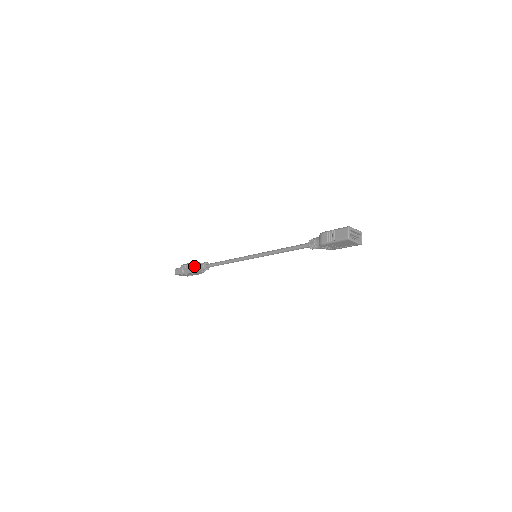
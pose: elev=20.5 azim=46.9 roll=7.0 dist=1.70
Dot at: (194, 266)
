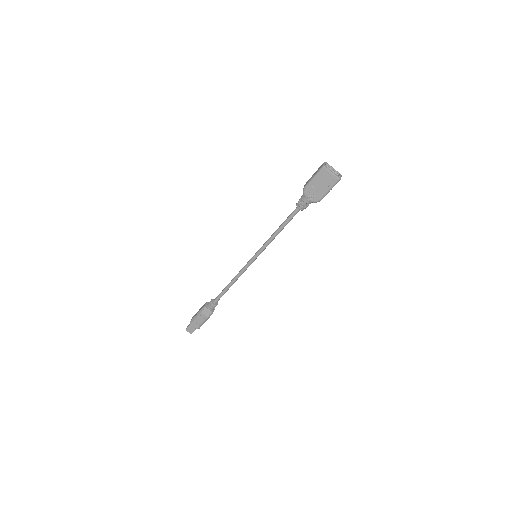
Dot at: (203, 306)
